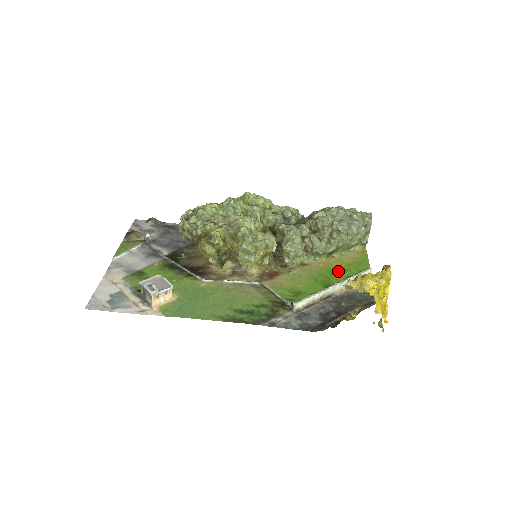
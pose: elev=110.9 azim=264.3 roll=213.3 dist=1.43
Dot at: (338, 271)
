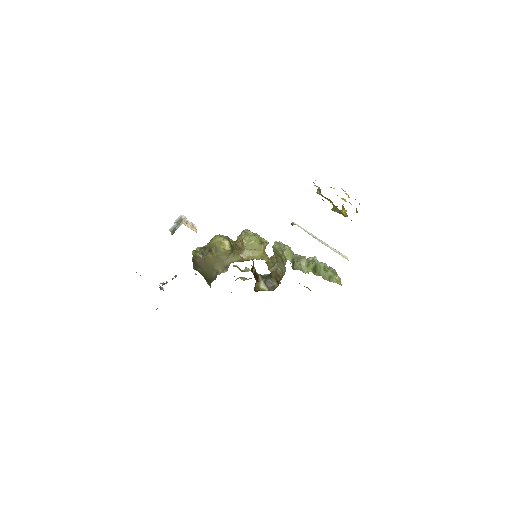
Dot at: occluded
